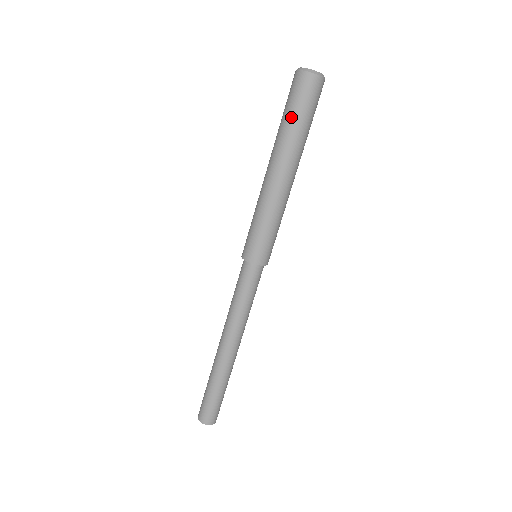
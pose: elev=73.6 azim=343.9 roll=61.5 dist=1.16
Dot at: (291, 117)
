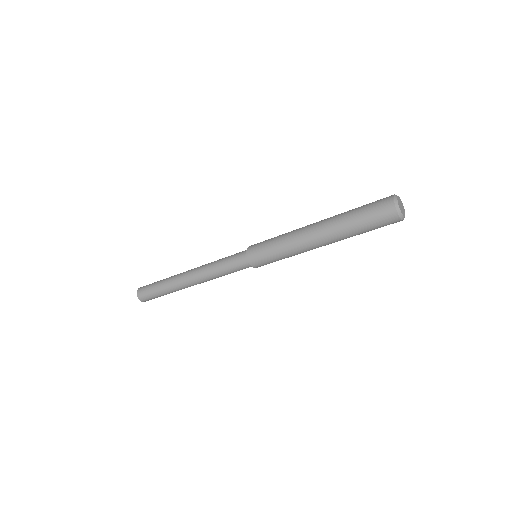
Dot at: (359, 224)
